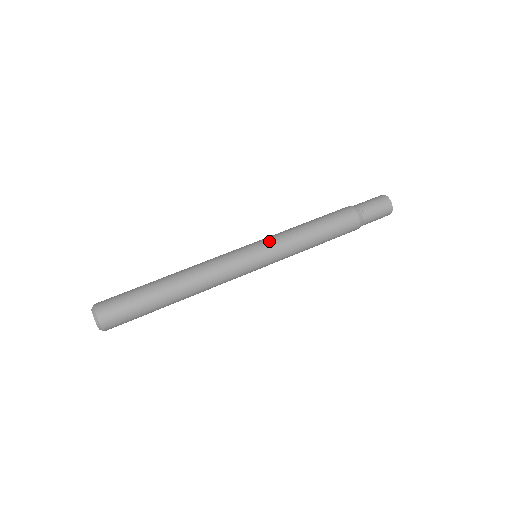
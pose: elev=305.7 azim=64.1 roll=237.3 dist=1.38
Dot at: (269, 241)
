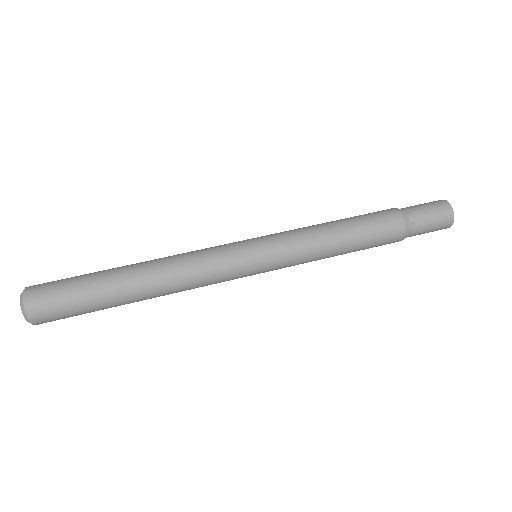
Dot at: (280, 252)
